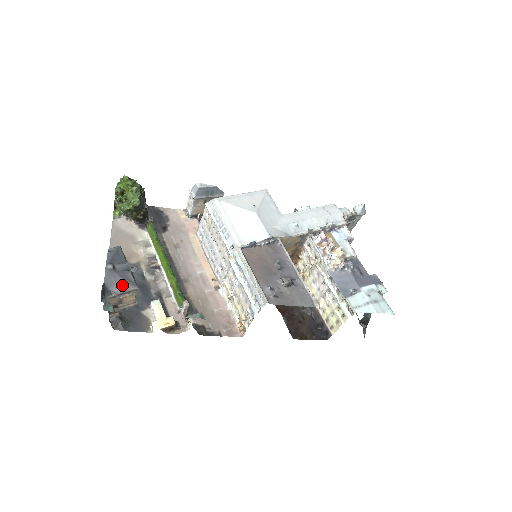
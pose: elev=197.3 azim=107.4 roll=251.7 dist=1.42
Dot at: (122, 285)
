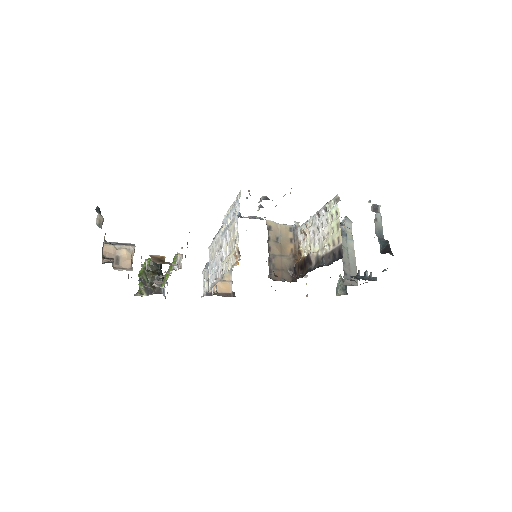
Dot at: occluded
